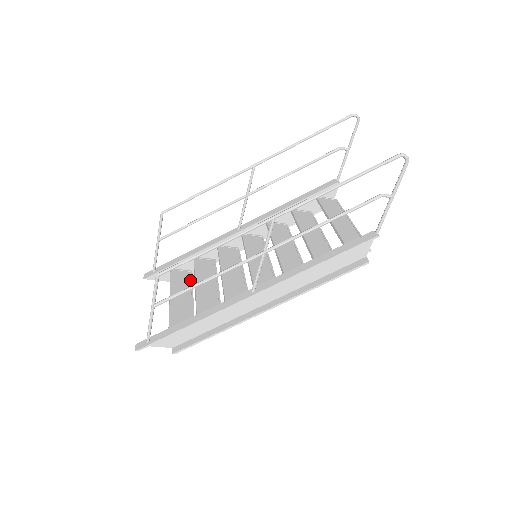
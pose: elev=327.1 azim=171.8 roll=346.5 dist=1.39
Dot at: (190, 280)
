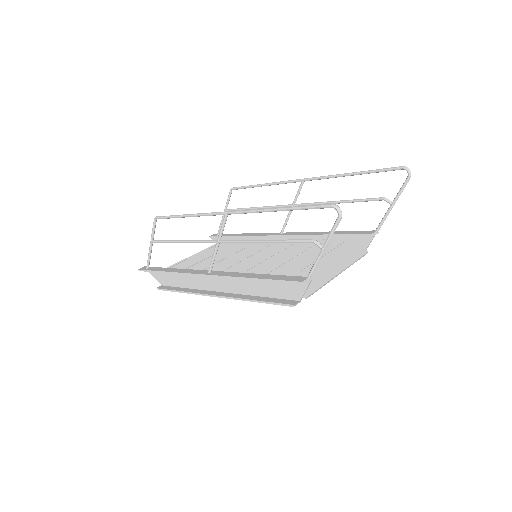
Dot at: occluded
